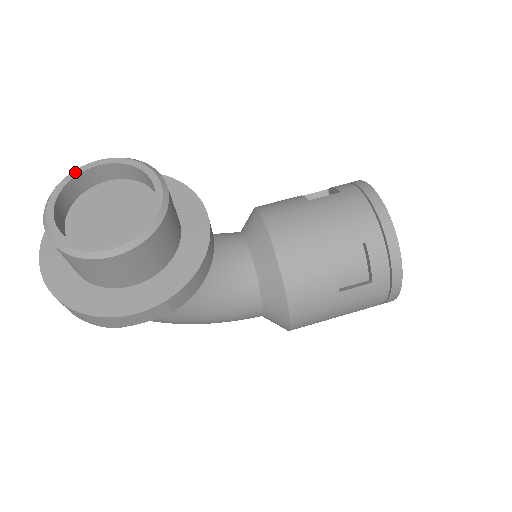
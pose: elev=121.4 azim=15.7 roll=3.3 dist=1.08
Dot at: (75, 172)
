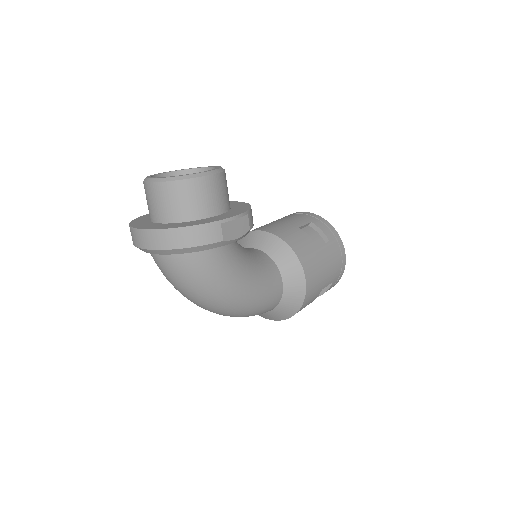
Dot at: occluded
